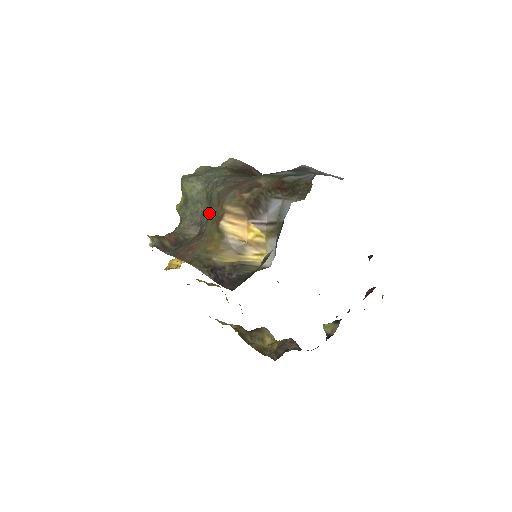
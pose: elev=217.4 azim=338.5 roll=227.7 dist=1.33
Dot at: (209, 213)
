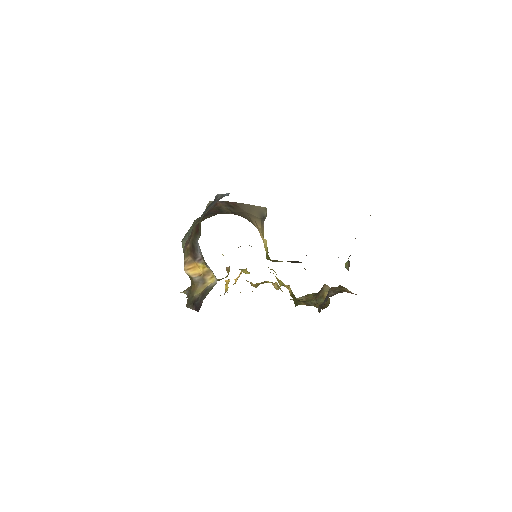
Dot at: occluded
